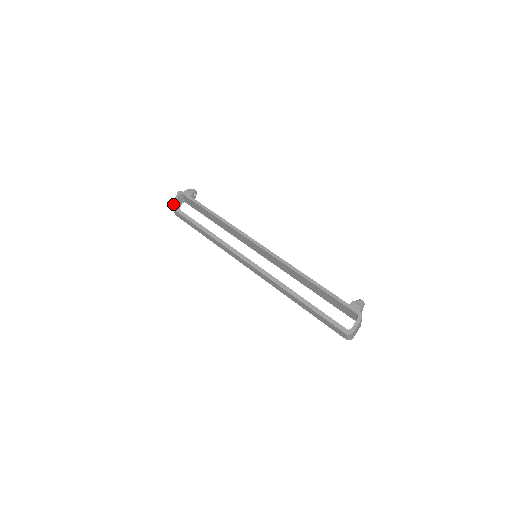
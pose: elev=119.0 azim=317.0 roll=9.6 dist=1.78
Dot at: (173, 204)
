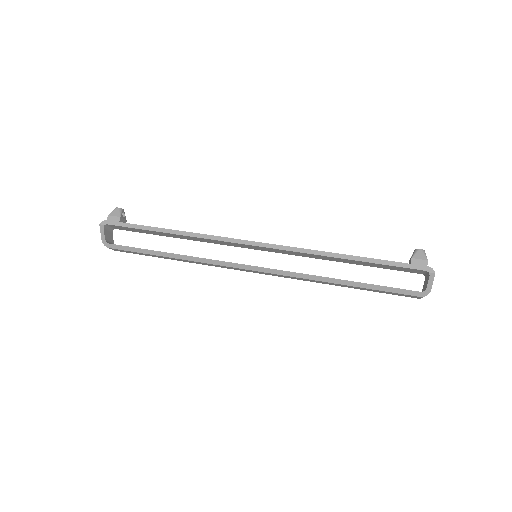
Dot at: (103, 242)
